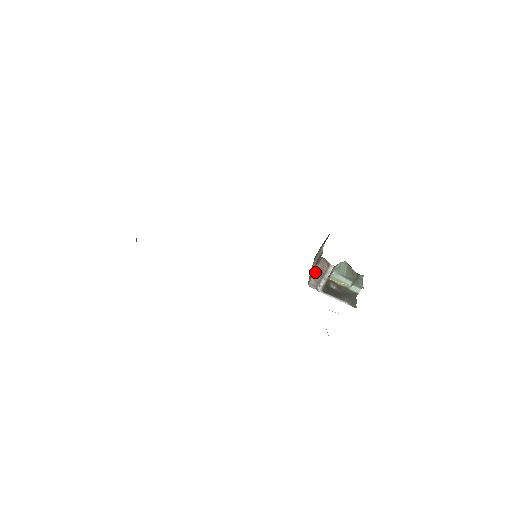
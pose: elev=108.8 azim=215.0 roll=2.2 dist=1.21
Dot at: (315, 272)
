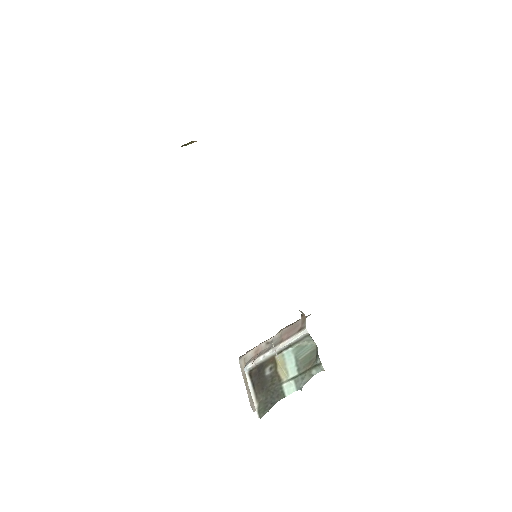
Dot at: (271, 338)
